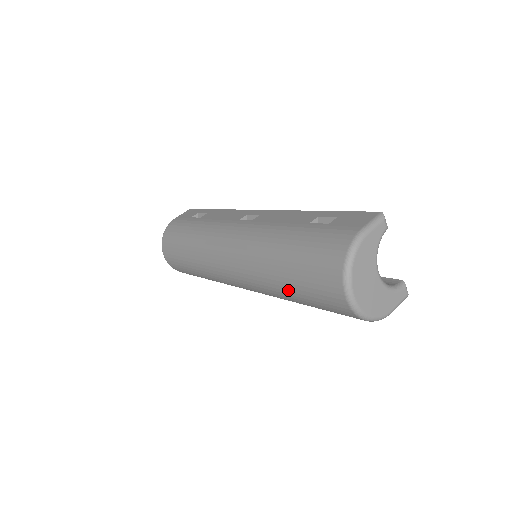
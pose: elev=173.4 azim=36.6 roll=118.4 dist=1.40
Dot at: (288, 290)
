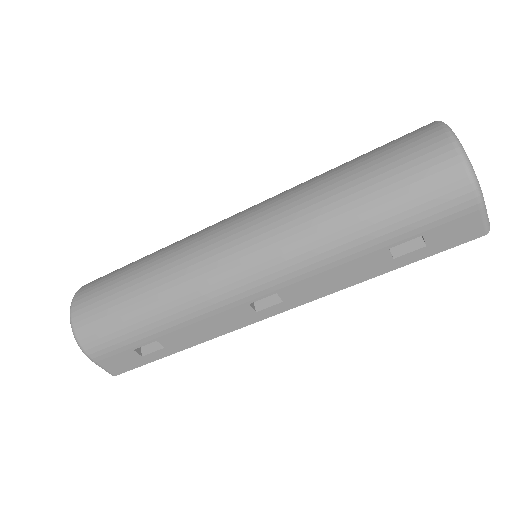
Dot at: (344, 177)
